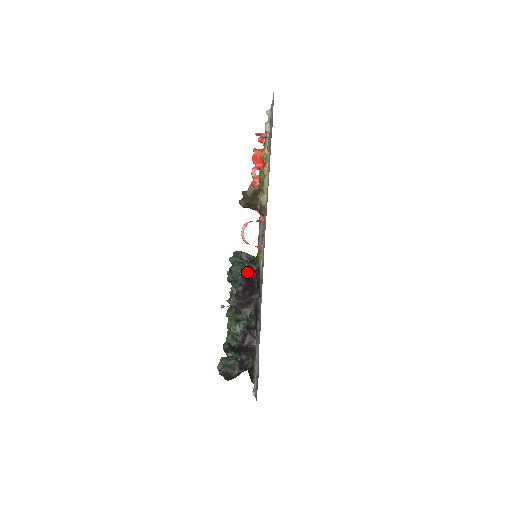
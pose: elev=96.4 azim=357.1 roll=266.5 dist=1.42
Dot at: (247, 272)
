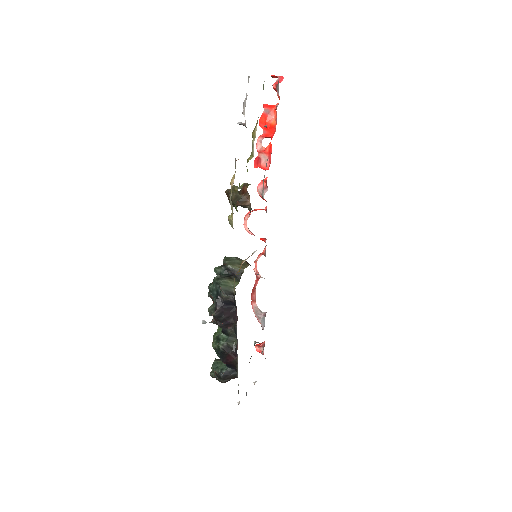
Dot at: (222, 296)
